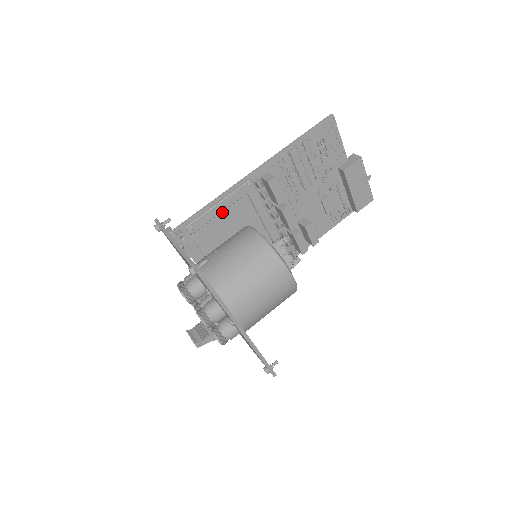
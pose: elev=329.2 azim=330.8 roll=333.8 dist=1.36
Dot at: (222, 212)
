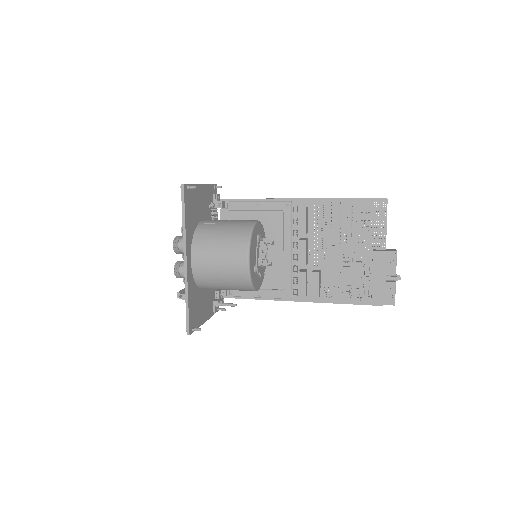
Dot at: (259, 212)
